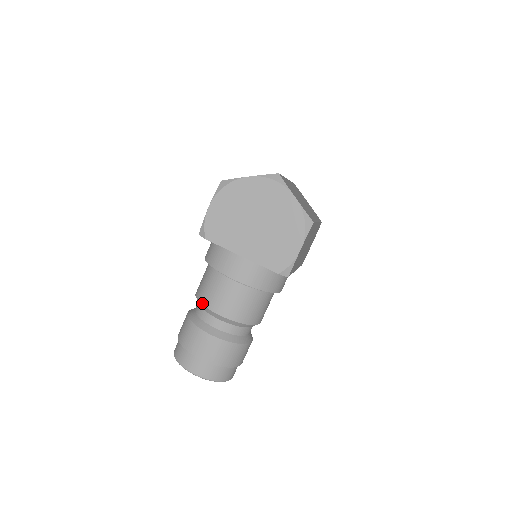
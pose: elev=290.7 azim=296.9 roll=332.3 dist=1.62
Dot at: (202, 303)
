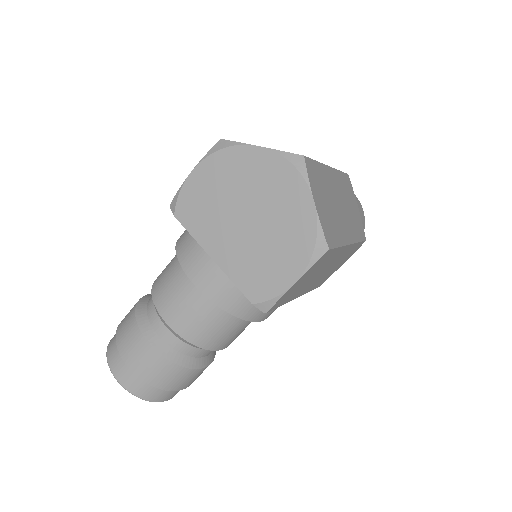
Dot at: (153, 297)
